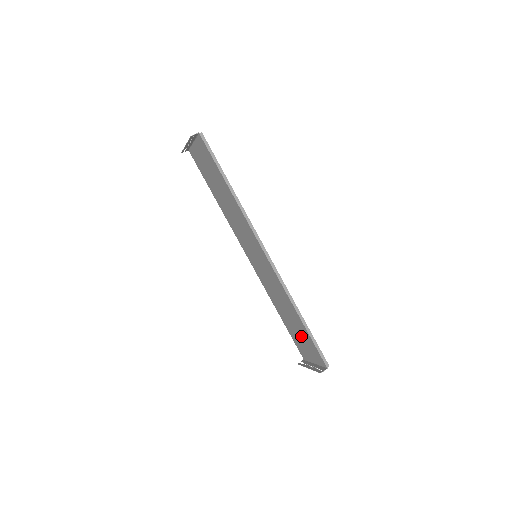
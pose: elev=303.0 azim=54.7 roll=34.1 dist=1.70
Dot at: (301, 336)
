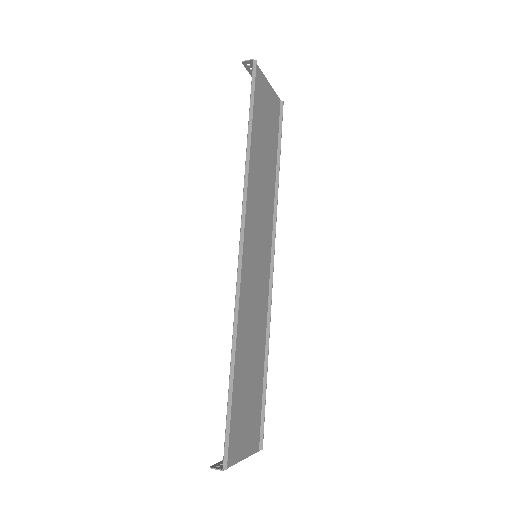
Dot at: (243, 402)
